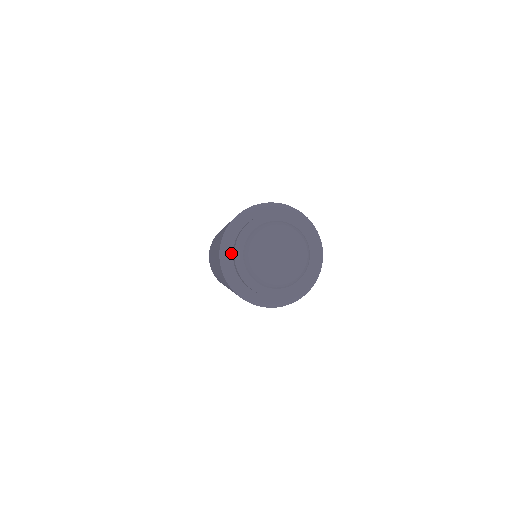
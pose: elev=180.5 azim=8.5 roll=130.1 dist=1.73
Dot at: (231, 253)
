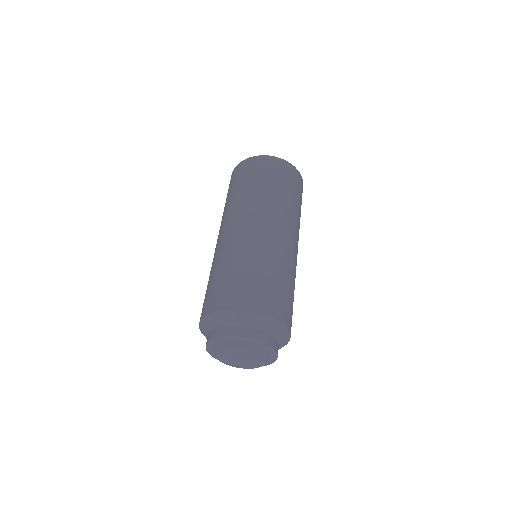
Dot at: occluded
